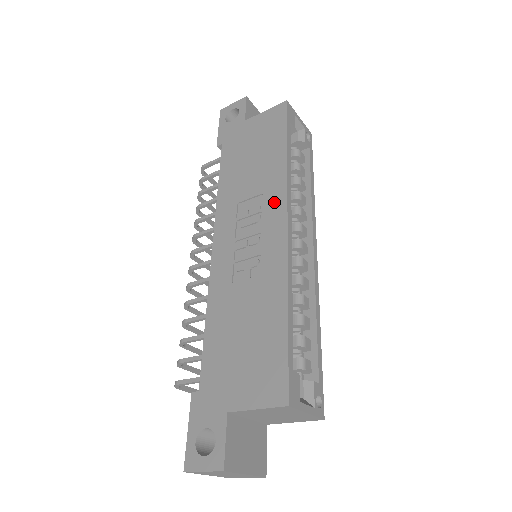
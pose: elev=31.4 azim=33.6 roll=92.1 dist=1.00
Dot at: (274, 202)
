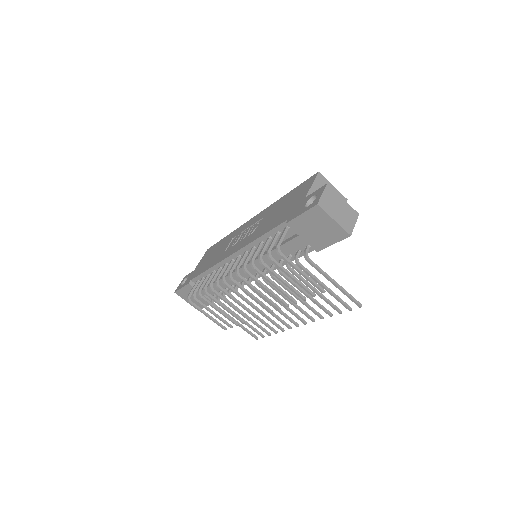
Dot at: (241, 229)
